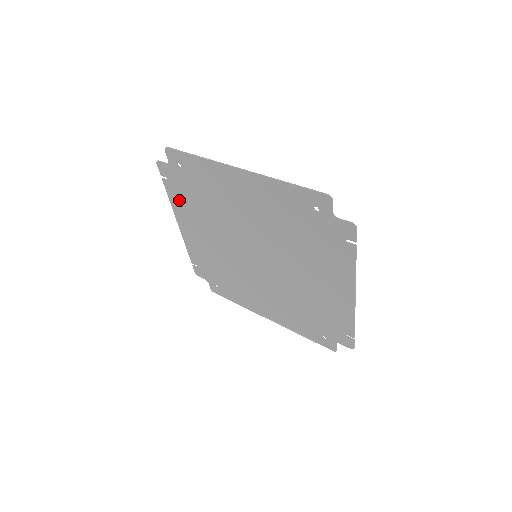
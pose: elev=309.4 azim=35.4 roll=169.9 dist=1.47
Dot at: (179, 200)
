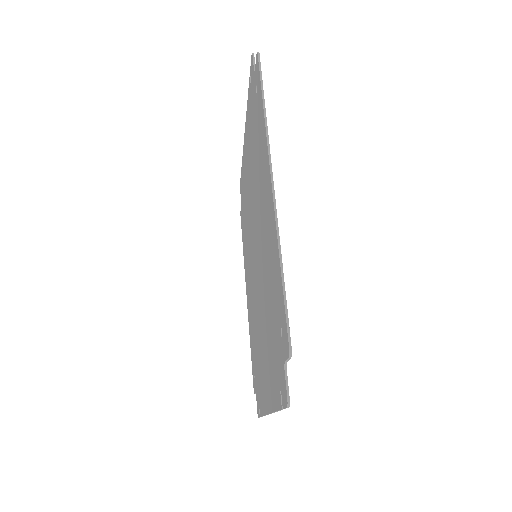
Dot at: (249, 116)
